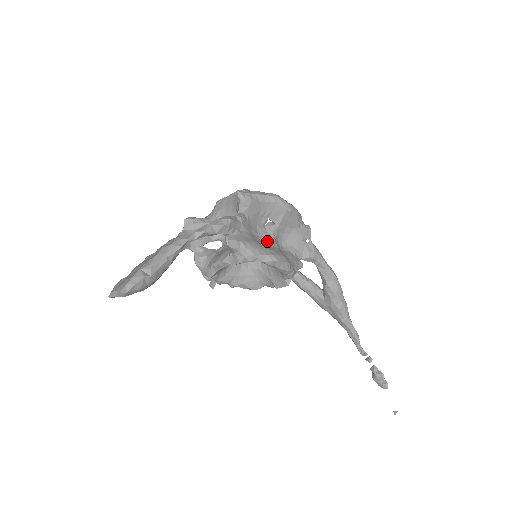
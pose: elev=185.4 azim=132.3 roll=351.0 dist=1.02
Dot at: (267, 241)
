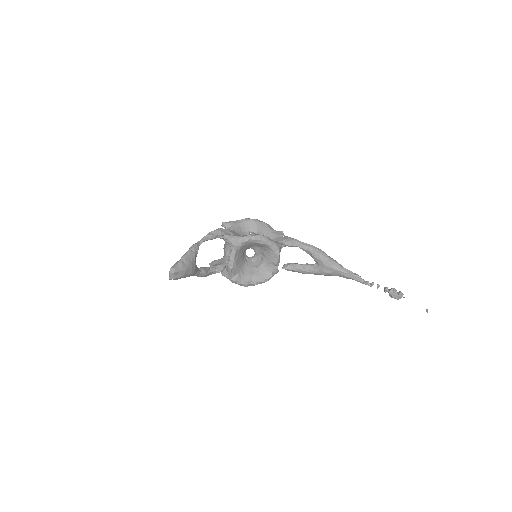
Dot at: occluded
